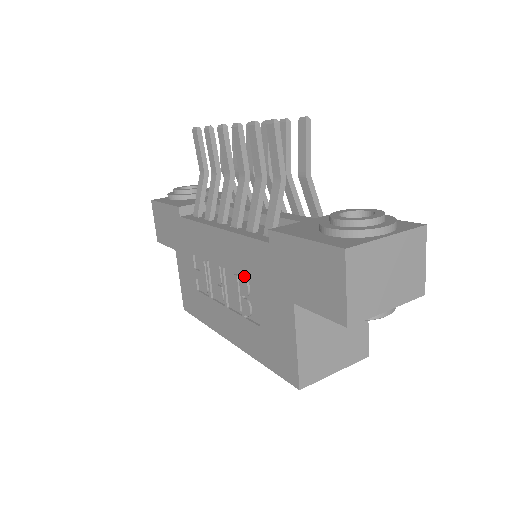
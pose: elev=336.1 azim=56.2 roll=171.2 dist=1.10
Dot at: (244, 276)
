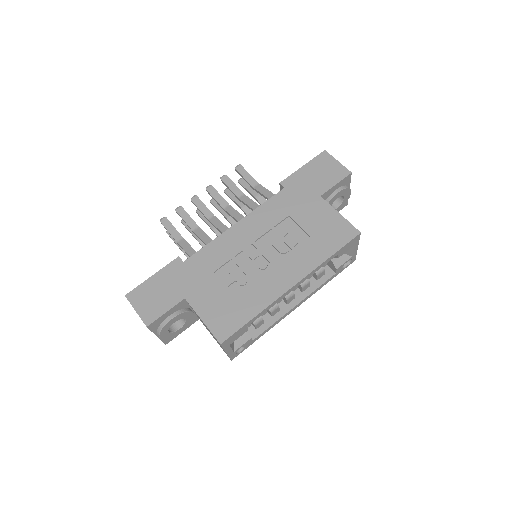
Dot at: (276, 227)
